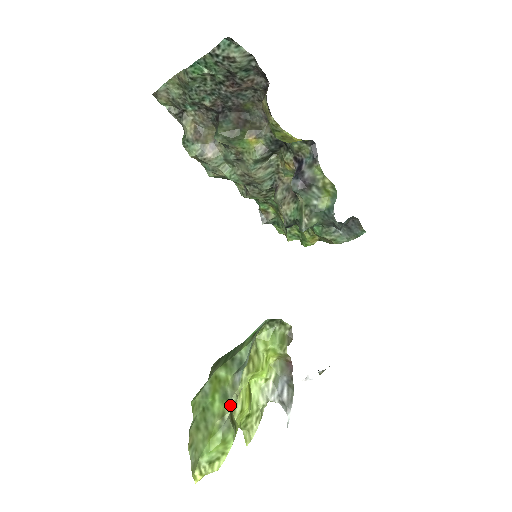
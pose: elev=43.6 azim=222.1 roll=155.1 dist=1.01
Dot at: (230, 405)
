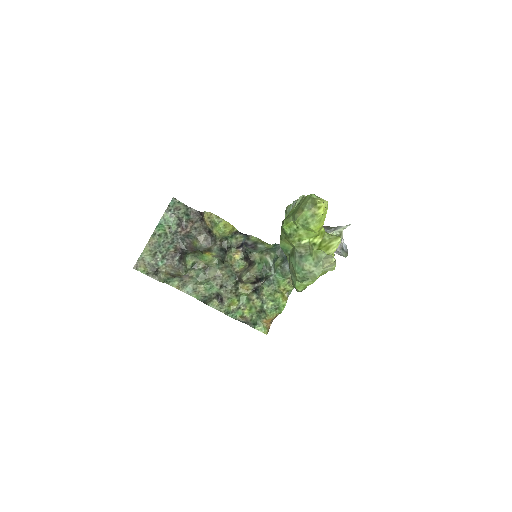
Dot at: (302, 198)
